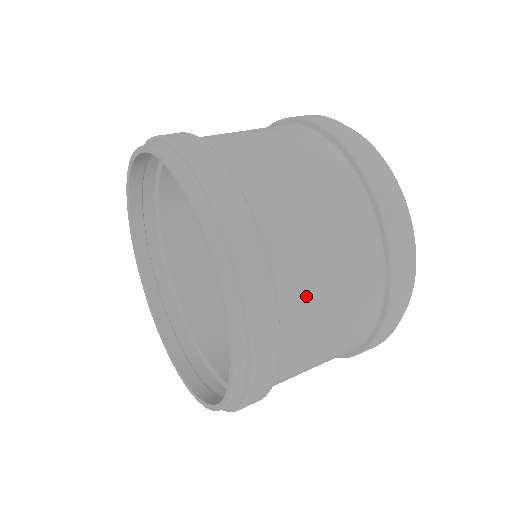
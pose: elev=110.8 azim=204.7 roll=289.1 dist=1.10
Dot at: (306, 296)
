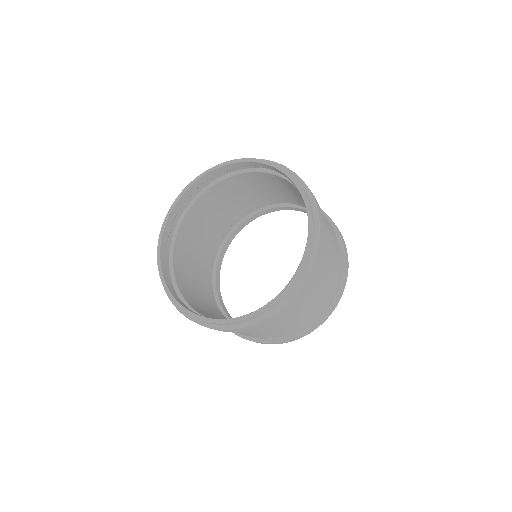
Dot at: occluded
